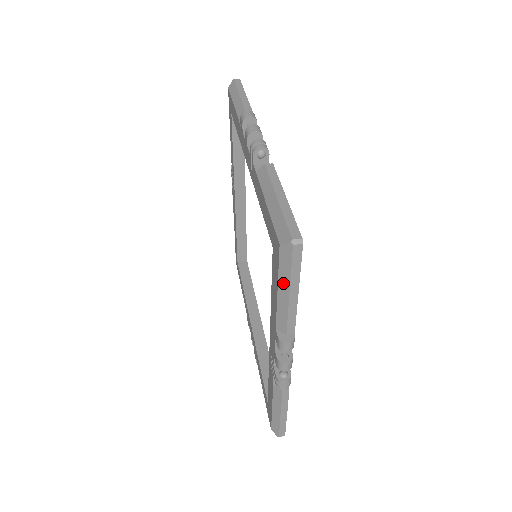
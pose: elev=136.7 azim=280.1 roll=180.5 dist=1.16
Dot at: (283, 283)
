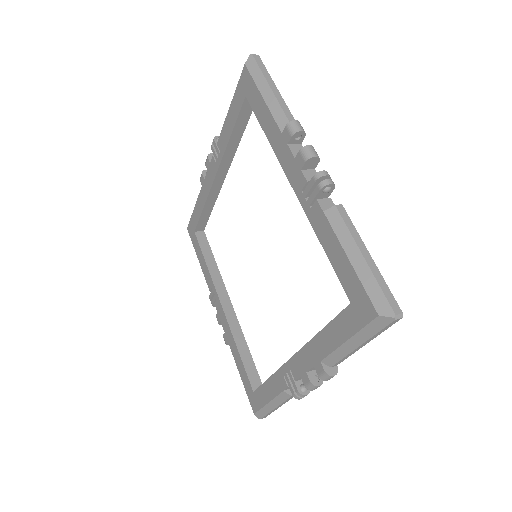
Dot at: (358, 338)
